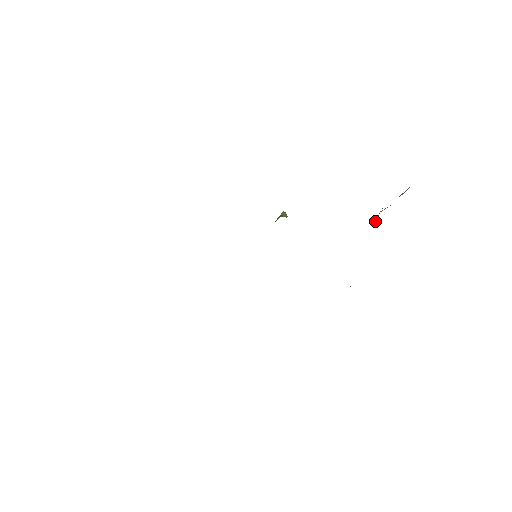
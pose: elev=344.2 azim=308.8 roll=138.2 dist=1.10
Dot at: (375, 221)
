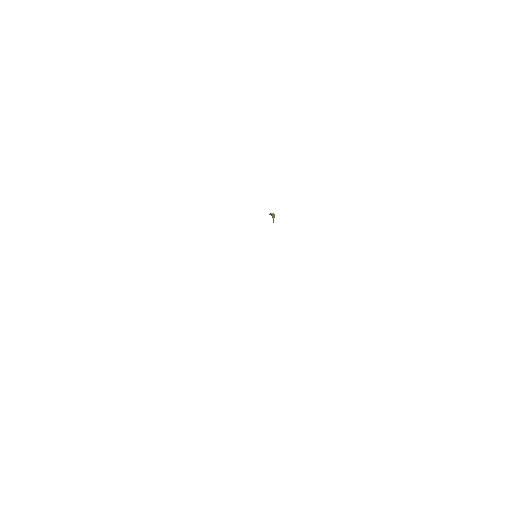
Dot at: occluded
